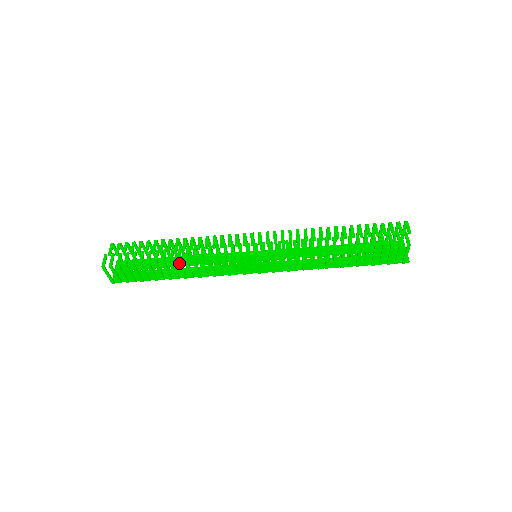
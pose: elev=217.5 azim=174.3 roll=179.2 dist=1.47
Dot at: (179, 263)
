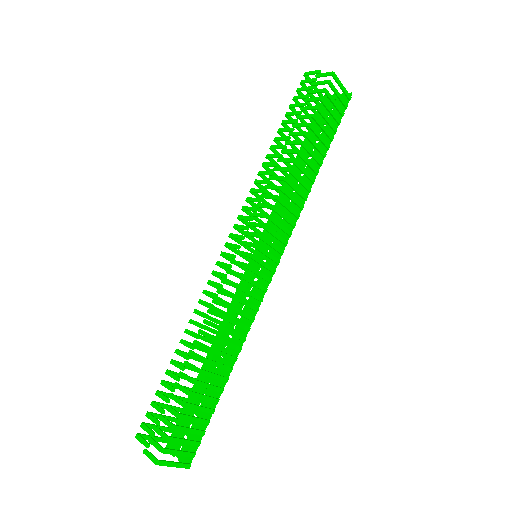
Dot at: (211, 350)
